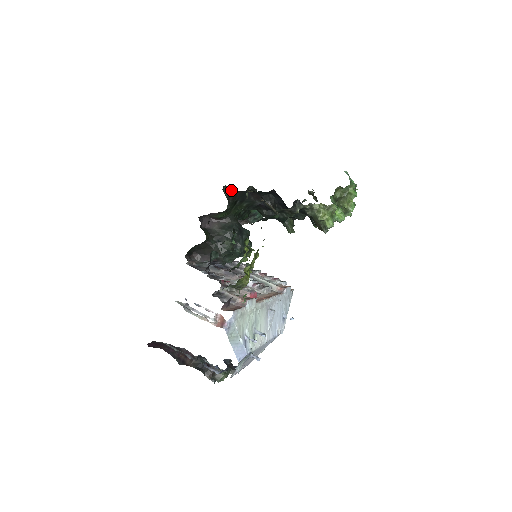
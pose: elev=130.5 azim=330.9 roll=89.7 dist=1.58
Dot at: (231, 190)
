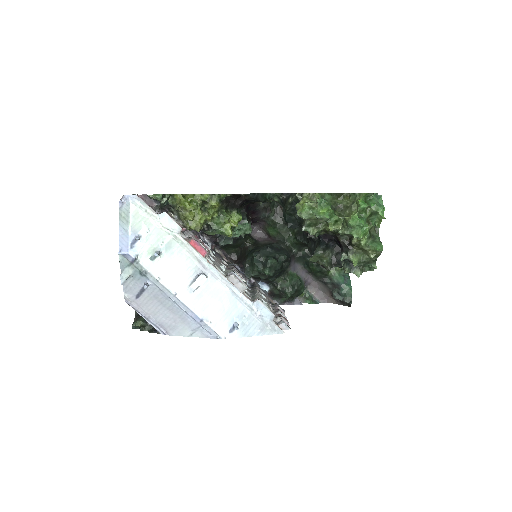
Dot at: occluded
